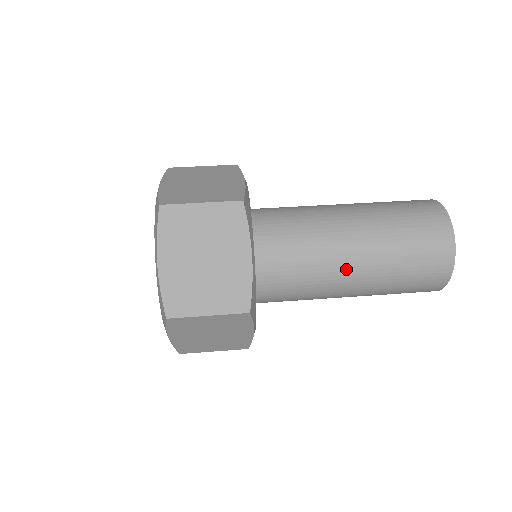
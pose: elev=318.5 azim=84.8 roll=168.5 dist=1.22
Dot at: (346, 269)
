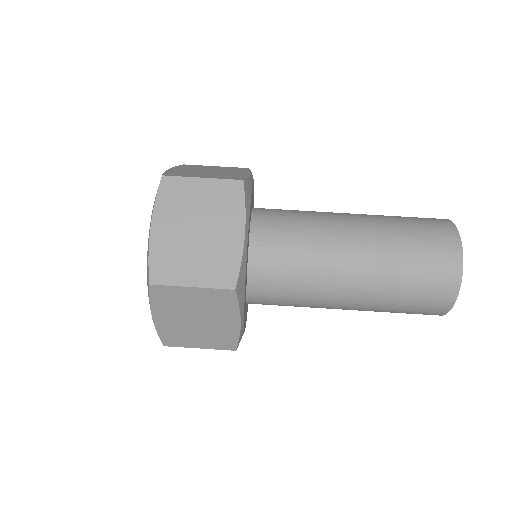
Dot at: (336, 307)
